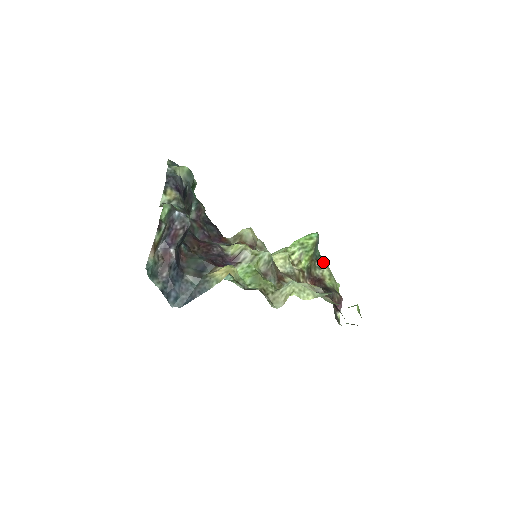
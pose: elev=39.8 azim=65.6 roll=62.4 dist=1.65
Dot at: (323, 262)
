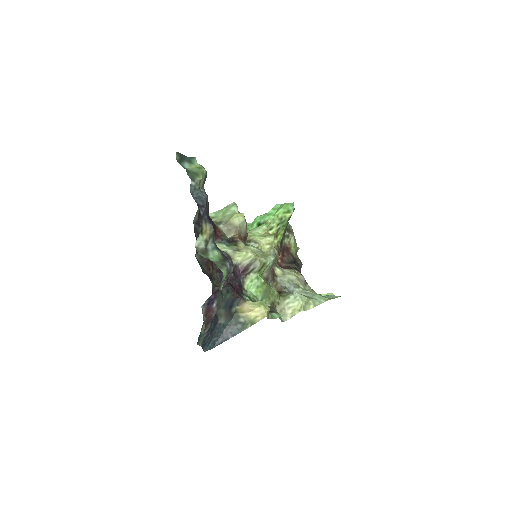
Dot at: (291, 229)
